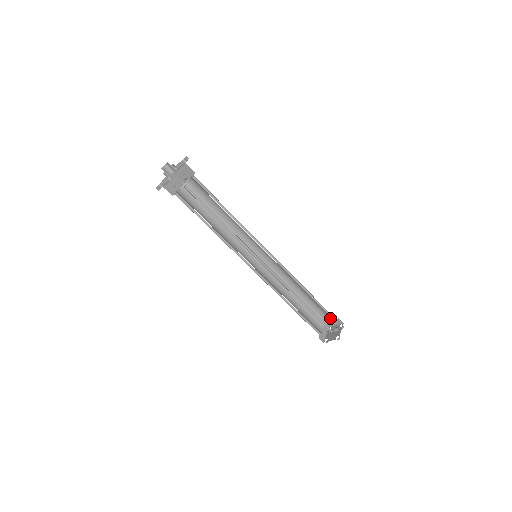
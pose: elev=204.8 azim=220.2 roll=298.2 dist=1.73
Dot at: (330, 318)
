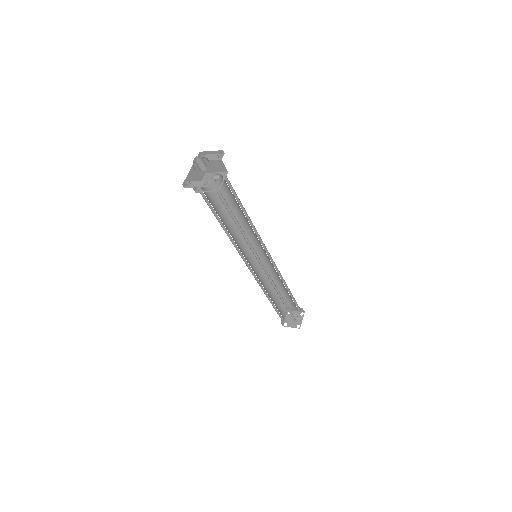
Dot at: (295, 307)
